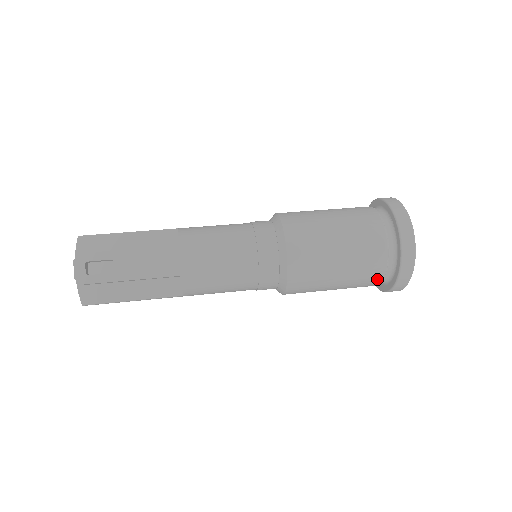
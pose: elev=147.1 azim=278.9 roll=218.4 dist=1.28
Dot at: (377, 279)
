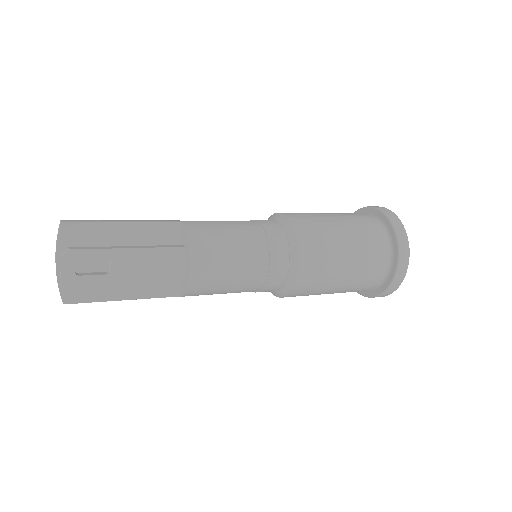
Dot at: (363, 290)
